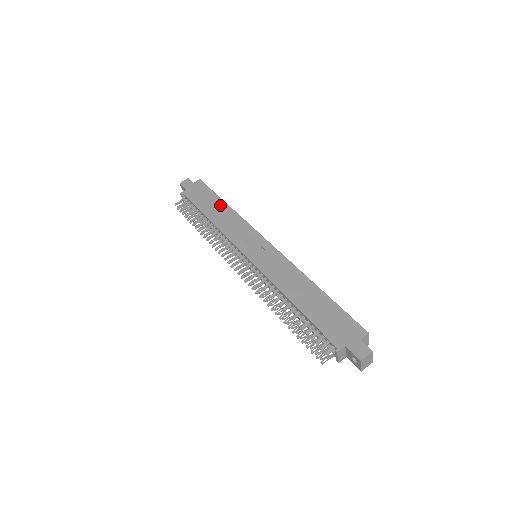
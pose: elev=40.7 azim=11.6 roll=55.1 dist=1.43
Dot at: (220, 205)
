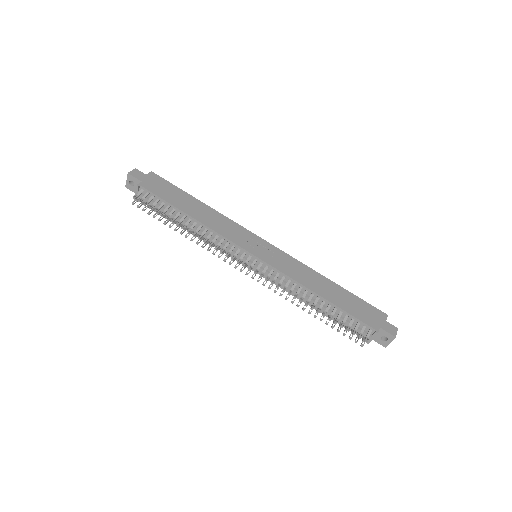
Dot at: (195, 202)
